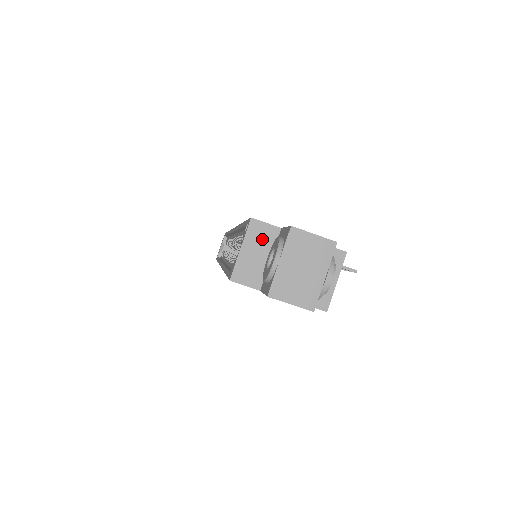
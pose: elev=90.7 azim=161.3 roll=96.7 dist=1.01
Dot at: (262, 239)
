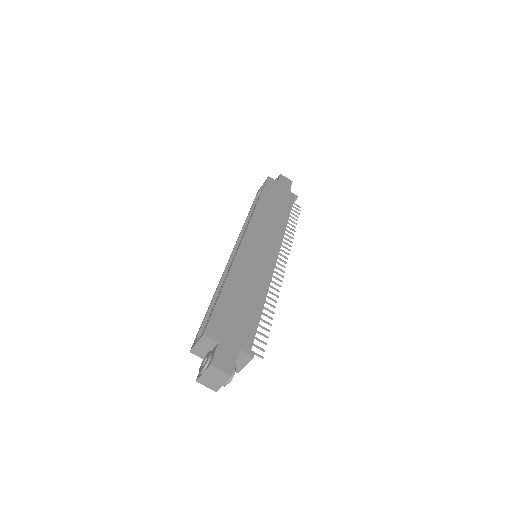
Dot at: (208, 343)
